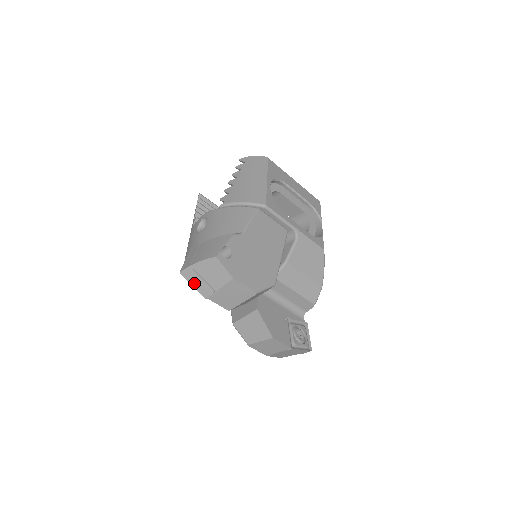
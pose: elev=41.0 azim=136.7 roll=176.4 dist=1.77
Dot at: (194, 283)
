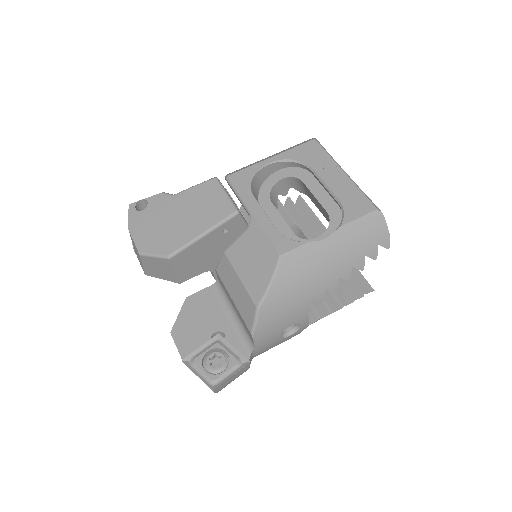
Dot at: occluded
